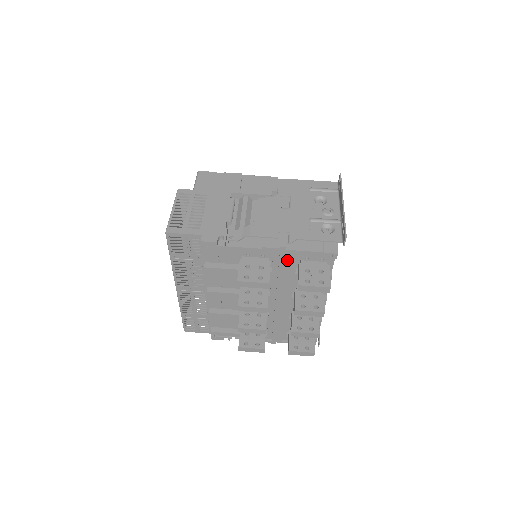
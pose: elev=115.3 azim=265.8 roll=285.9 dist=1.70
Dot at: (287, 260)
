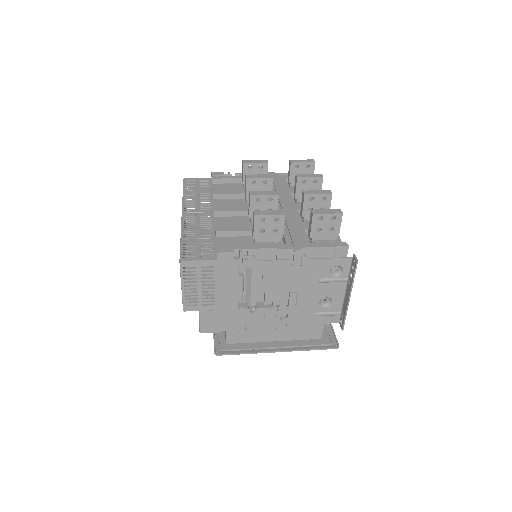
Dot at: (278, 178)
